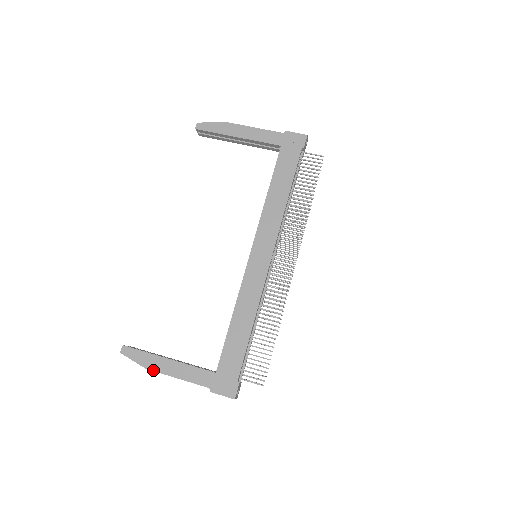
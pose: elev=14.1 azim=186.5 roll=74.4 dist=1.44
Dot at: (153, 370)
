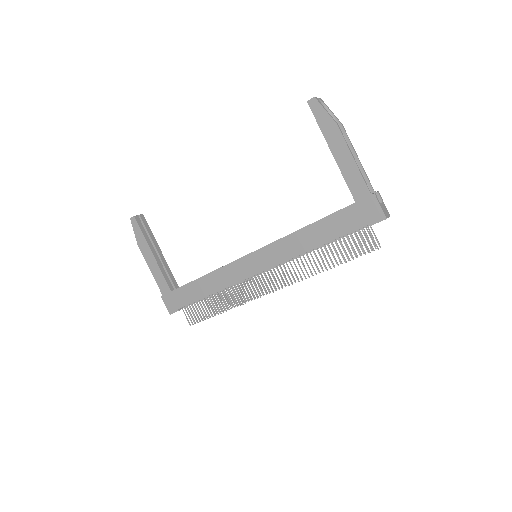
Dot at: (141, 250)
